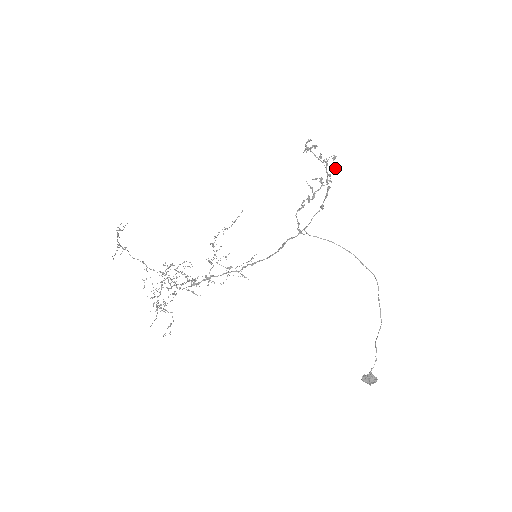
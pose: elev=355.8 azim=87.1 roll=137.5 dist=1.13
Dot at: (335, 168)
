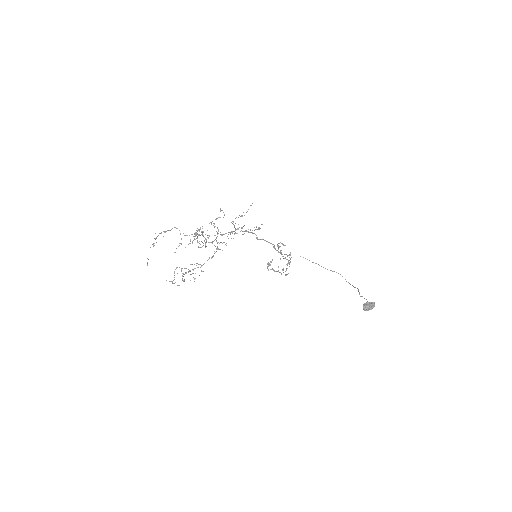
Dot at: occluded
